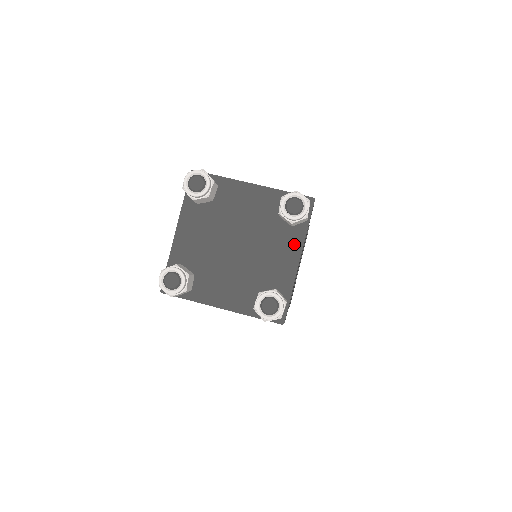
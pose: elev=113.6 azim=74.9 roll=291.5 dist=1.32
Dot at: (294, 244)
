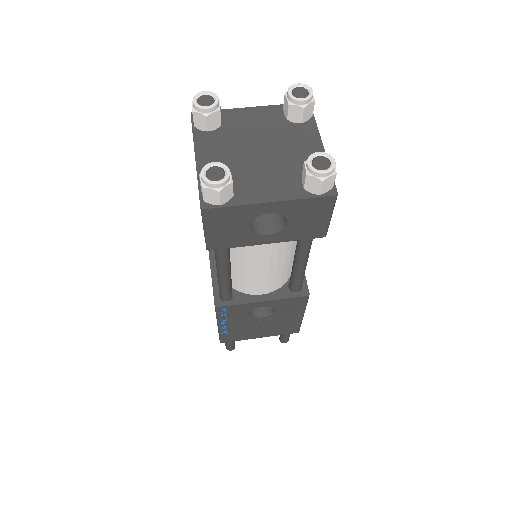
Dot at: (311, 135)
